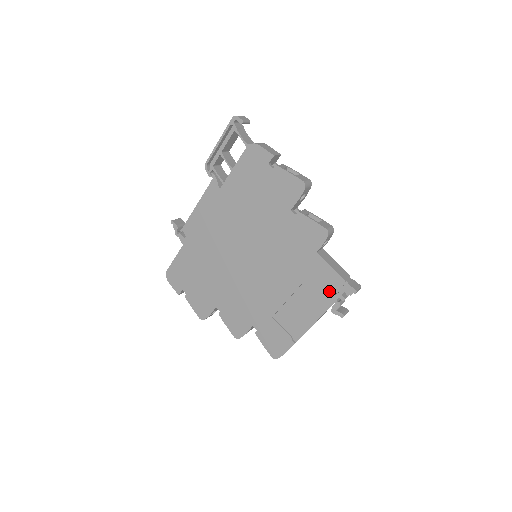
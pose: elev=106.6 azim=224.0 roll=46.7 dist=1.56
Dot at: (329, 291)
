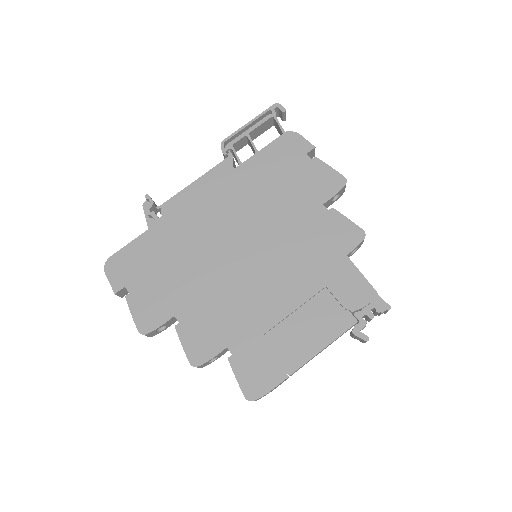
Dot at: (354, 304)
